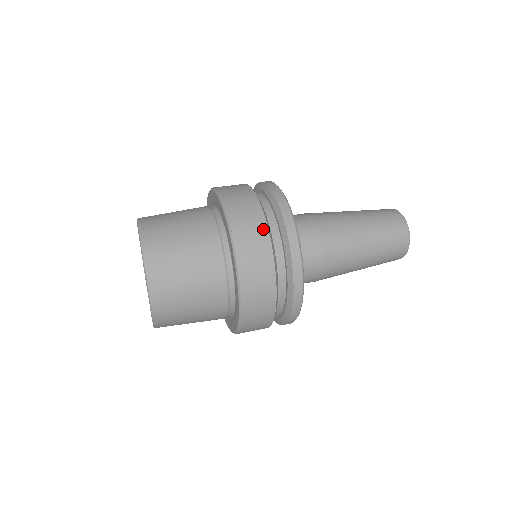
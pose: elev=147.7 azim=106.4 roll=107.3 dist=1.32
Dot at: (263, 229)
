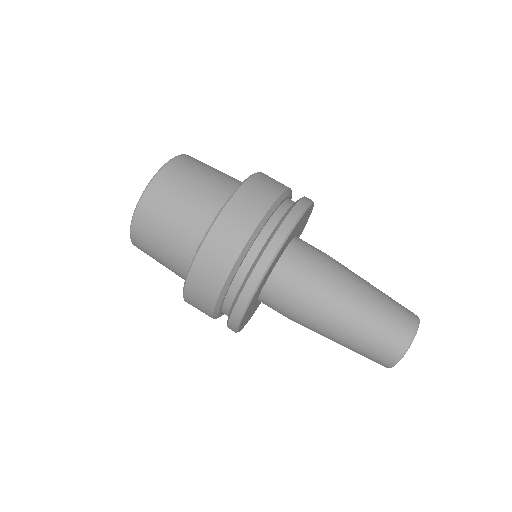
Dot at: (221, 279)
